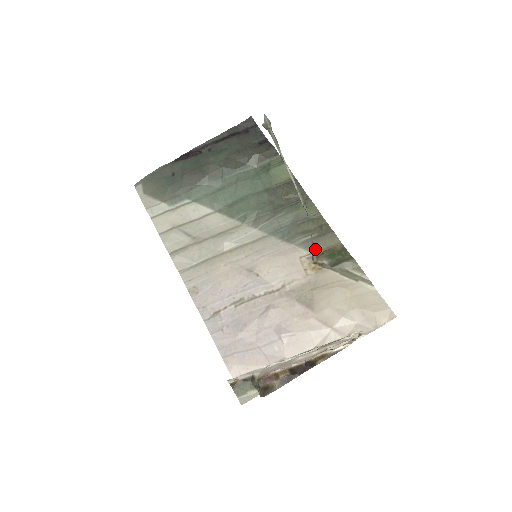
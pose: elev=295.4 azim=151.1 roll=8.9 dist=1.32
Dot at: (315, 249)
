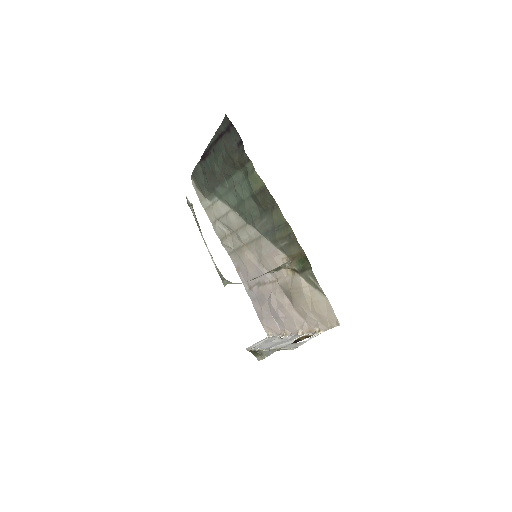
Dot at: (273, 272)
